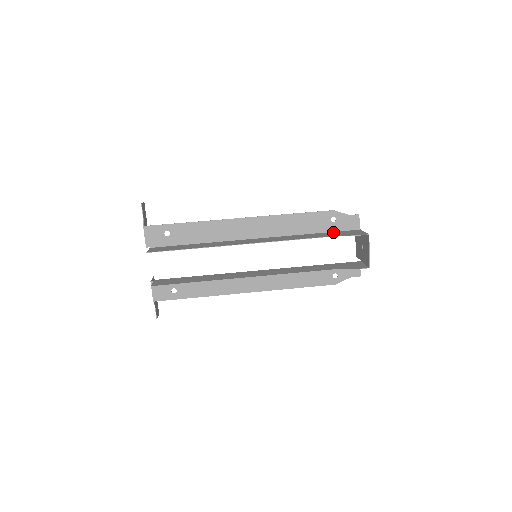
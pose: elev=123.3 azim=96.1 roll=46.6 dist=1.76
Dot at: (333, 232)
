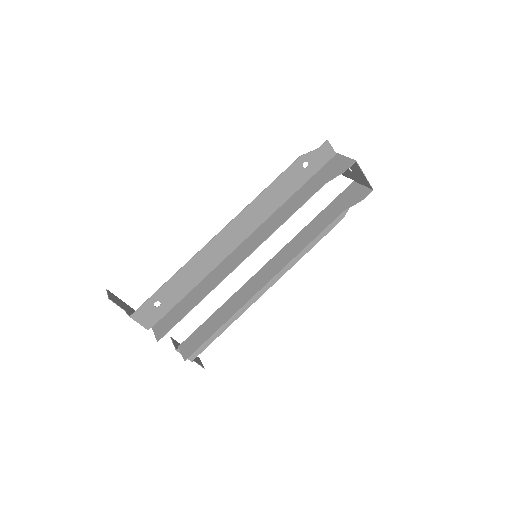
Dot at: (313, 177)
